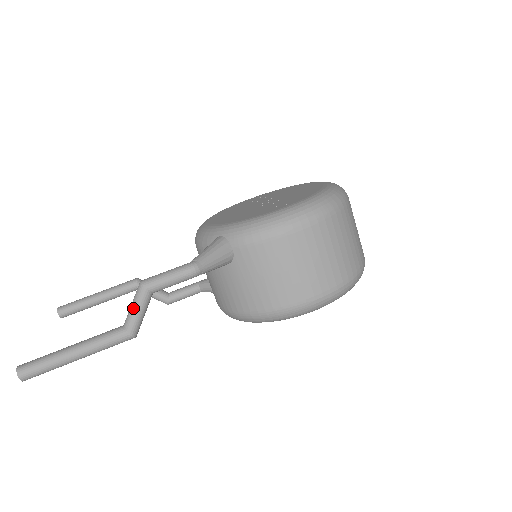
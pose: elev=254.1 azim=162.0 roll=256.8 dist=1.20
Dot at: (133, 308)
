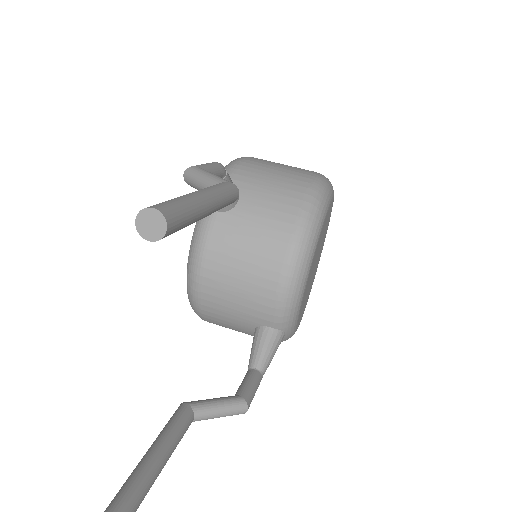
Dot at: (203, 175)
